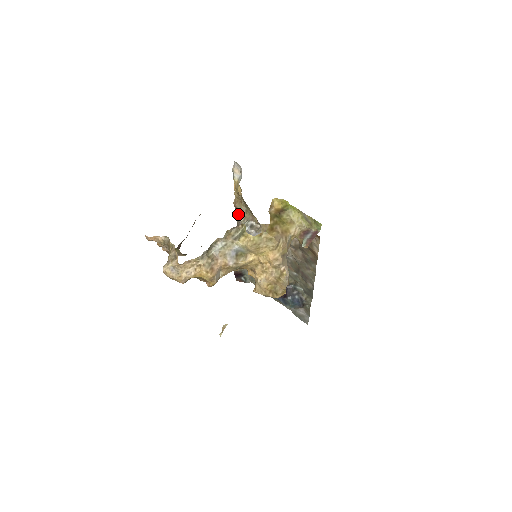
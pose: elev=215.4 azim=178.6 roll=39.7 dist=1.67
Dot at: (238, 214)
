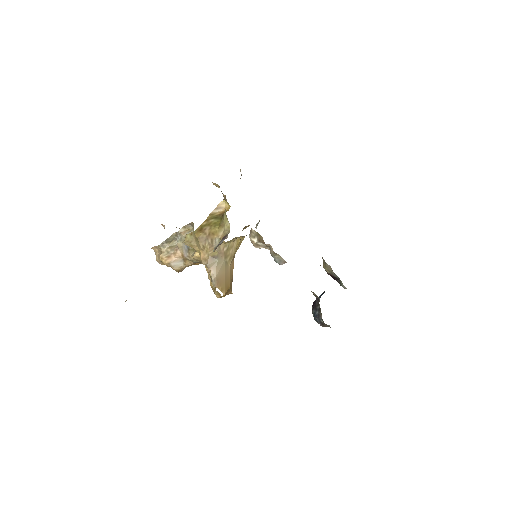
Dot at: occluded
